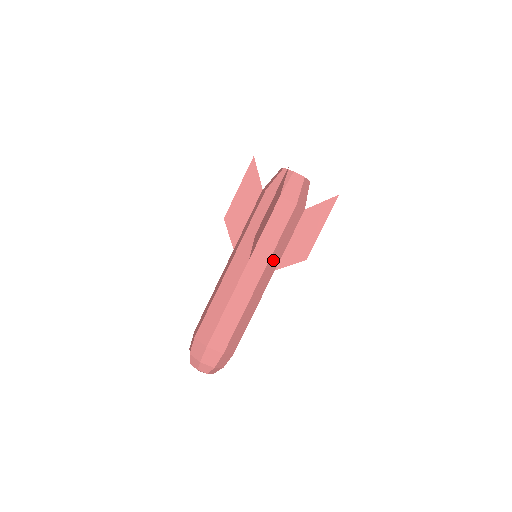
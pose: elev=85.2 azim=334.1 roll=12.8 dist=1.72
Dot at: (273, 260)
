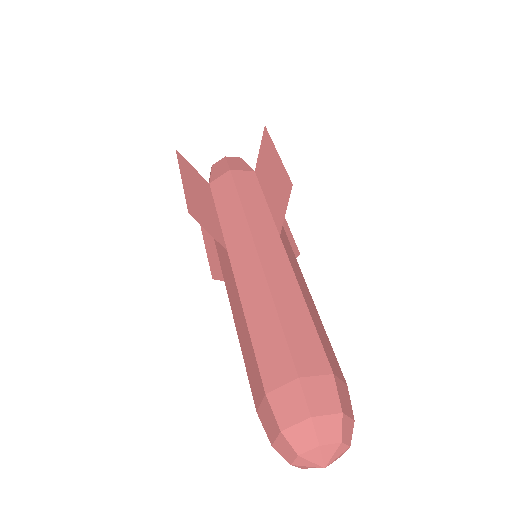
Dot at: (259, 226)
